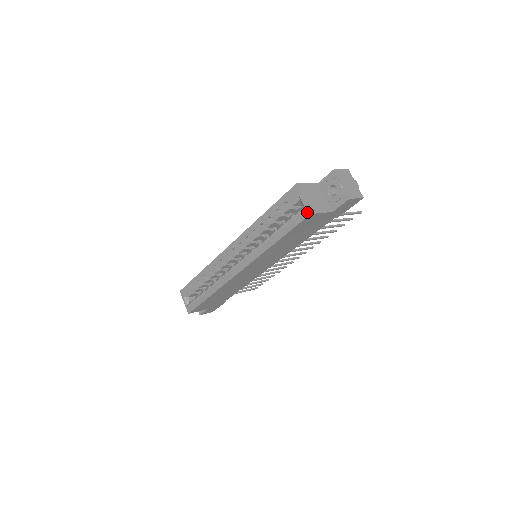
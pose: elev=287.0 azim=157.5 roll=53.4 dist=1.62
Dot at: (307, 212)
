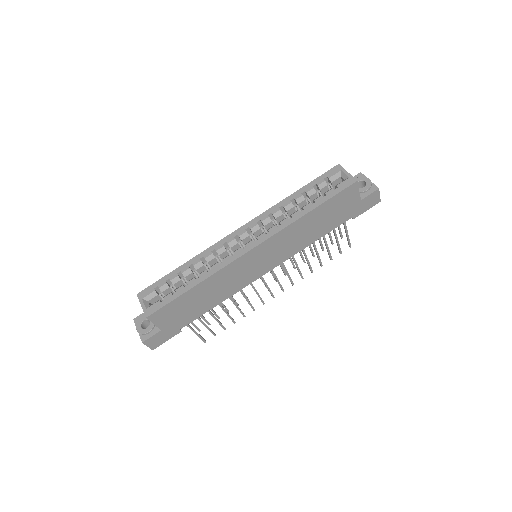
Dot at: (353, 180)
